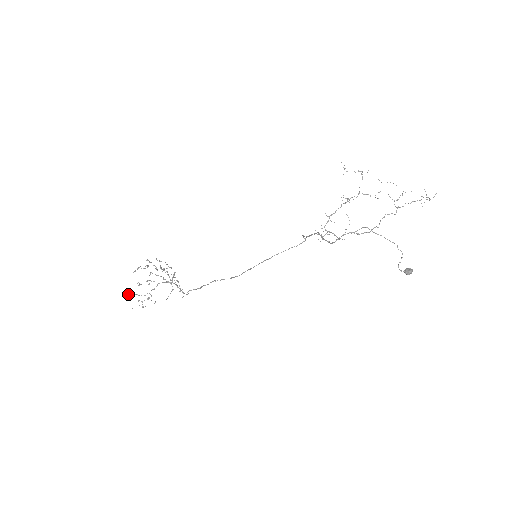
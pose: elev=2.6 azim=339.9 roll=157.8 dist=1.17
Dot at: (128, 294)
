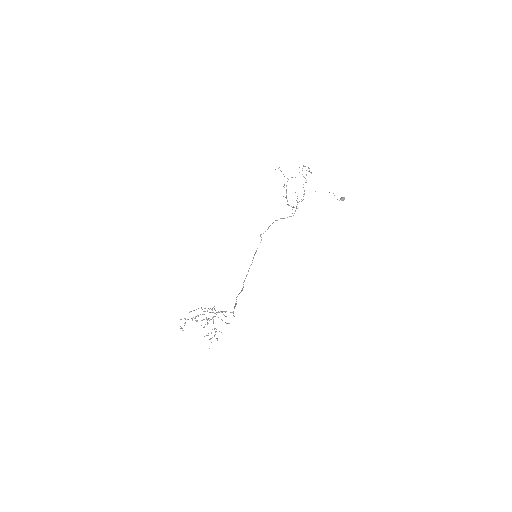
Dot at: occluded
